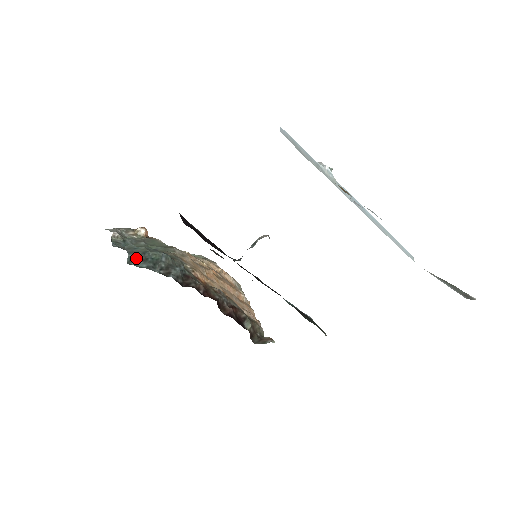
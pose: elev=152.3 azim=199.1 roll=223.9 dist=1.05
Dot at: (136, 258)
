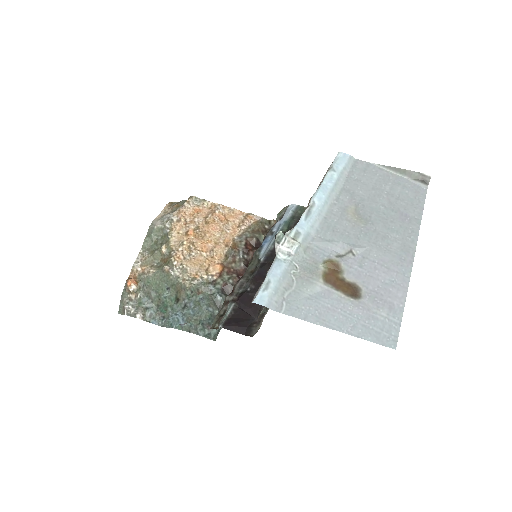
Dot at: (207, 332)
